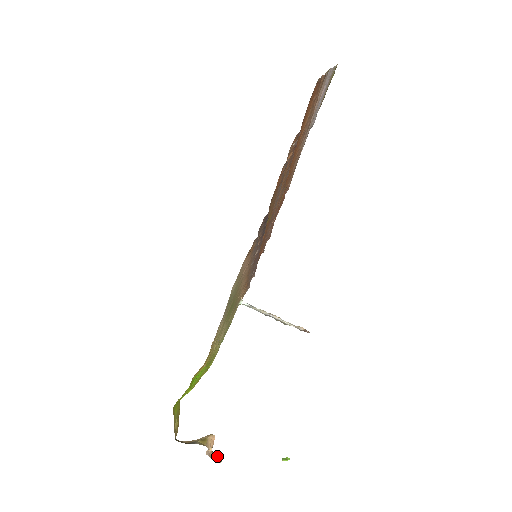
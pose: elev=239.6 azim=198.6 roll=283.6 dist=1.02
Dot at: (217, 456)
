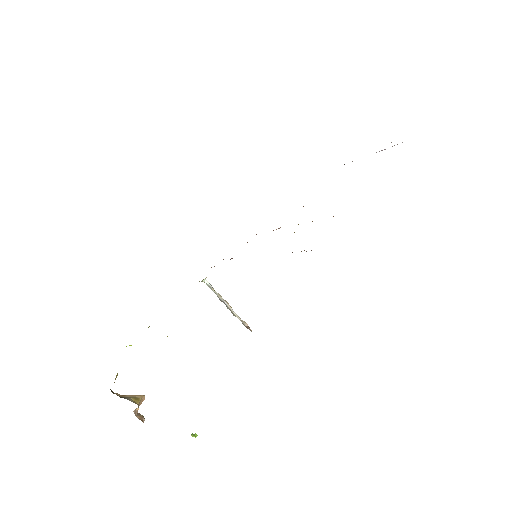
Dot at: (142, 416)
